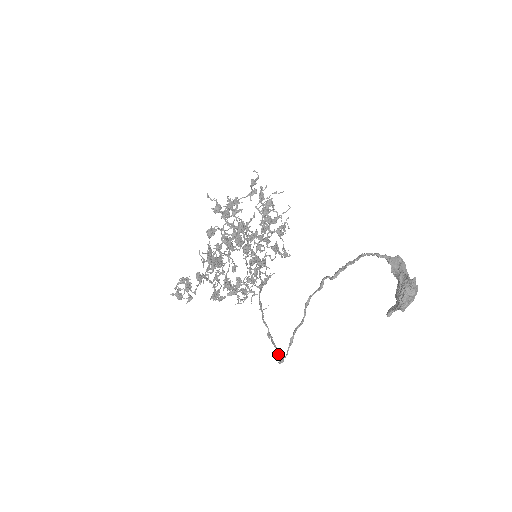
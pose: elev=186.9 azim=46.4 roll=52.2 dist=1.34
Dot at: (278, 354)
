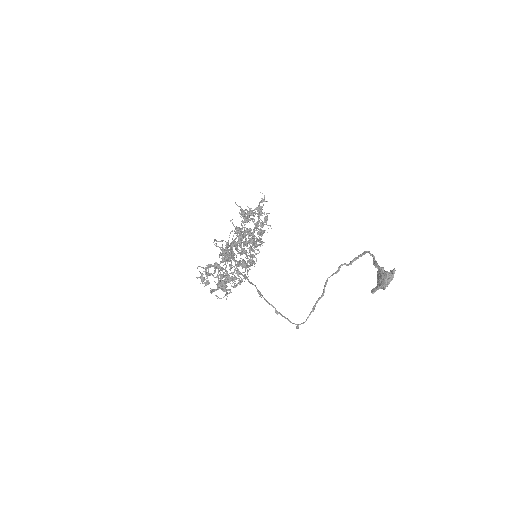
Dot at: (292, 323)
